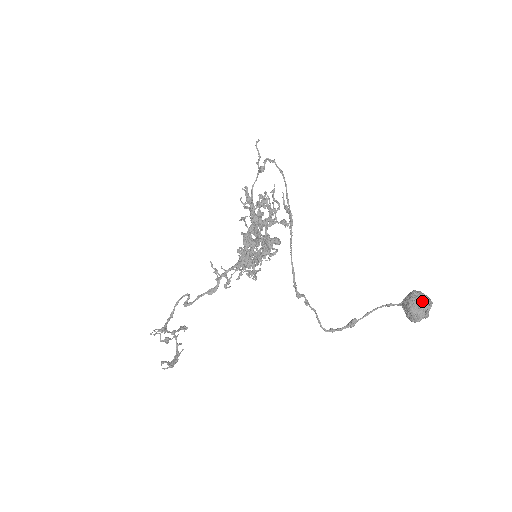
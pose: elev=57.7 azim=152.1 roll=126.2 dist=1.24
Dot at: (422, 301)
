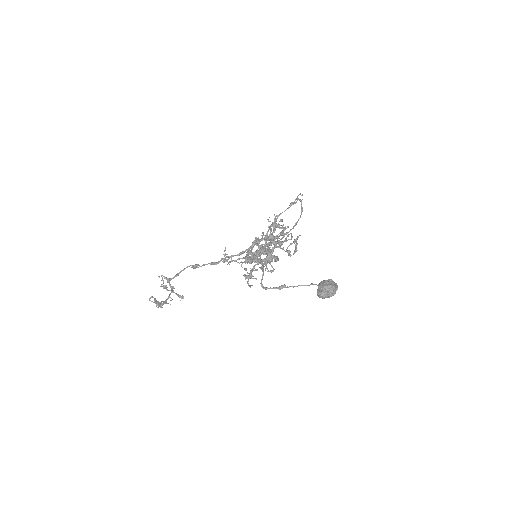
Dot at: (331, 284)
